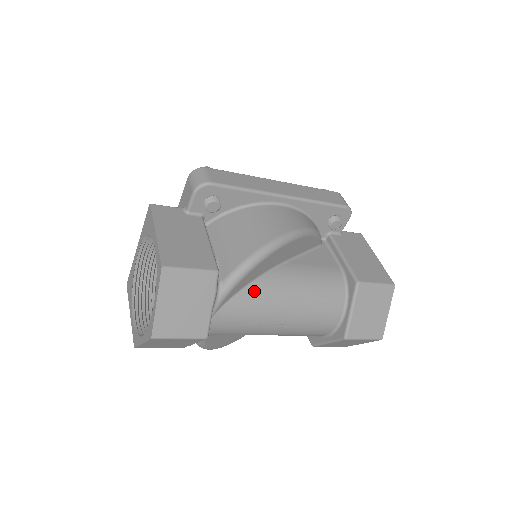
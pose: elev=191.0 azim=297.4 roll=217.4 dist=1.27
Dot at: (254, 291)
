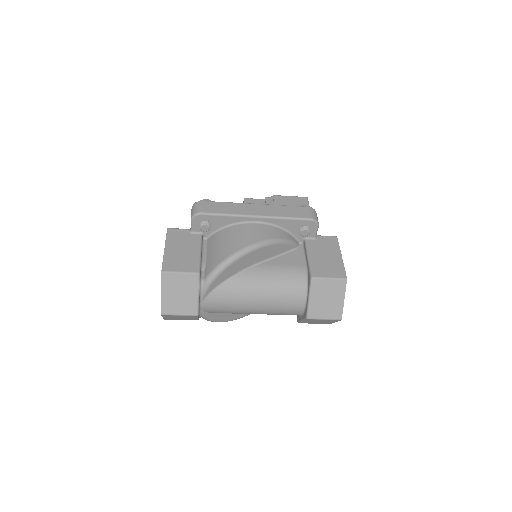
Dot at: (230, 285)
